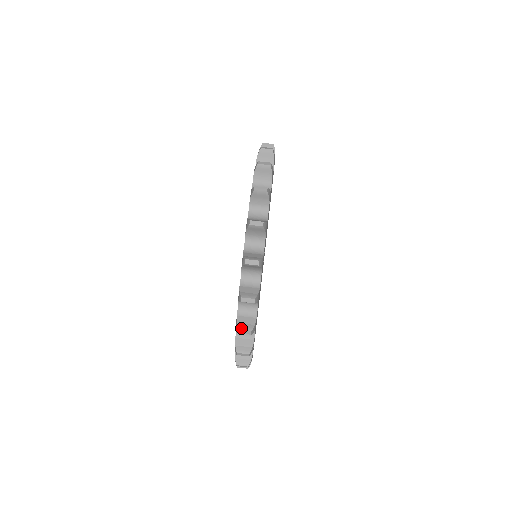
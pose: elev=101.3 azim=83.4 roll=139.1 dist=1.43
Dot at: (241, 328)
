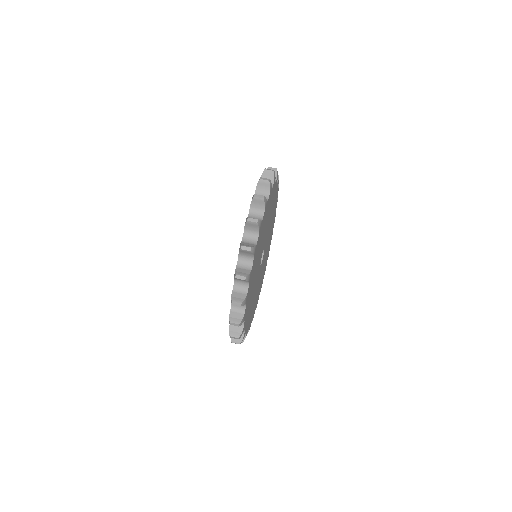
Dot at: (238, 274)
